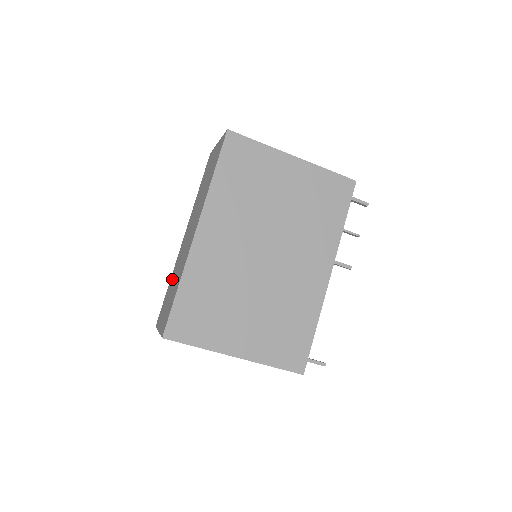
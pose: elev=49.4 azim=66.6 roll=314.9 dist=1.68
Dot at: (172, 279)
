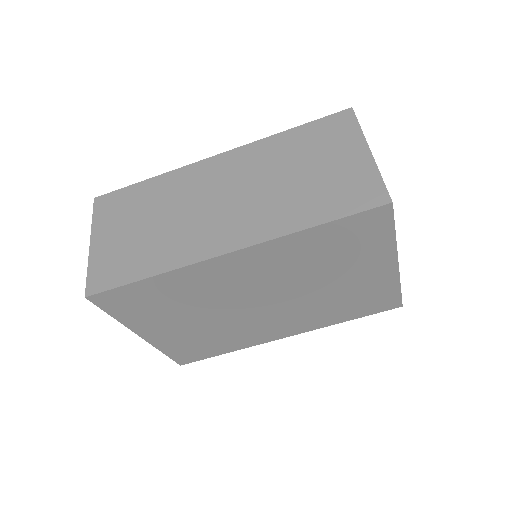
Dot at: (157, 196)
